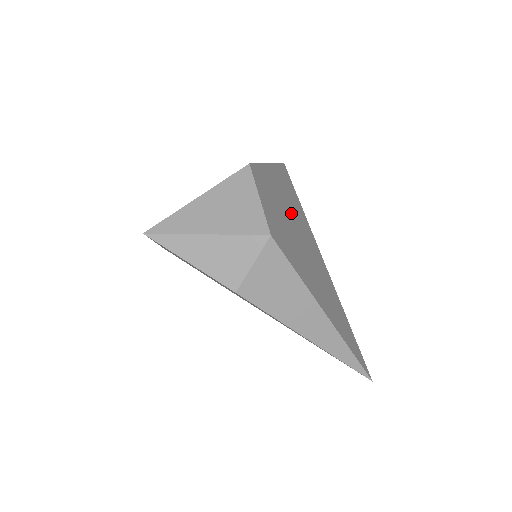
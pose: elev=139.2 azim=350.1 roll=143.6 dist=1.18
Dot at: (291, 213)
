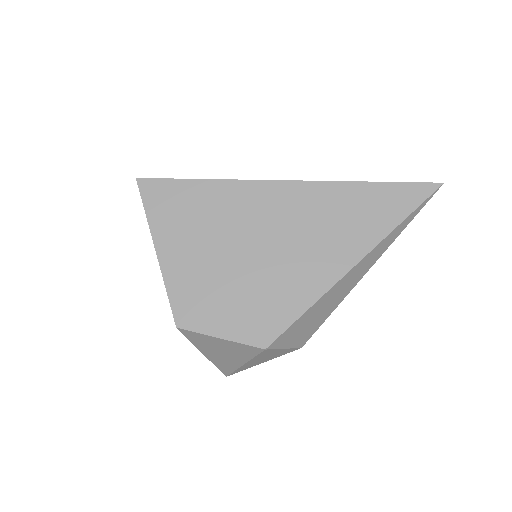
Dot at: (222, 242)
